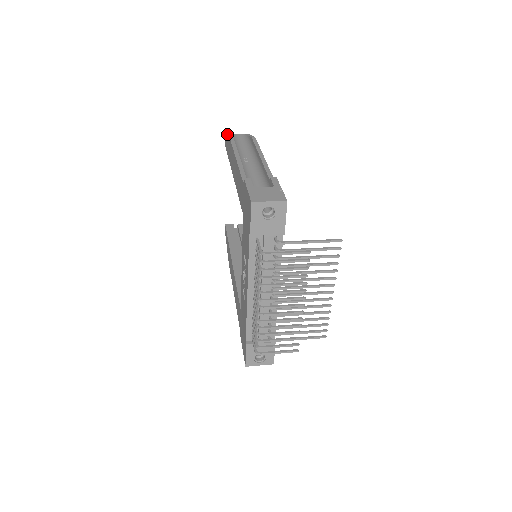
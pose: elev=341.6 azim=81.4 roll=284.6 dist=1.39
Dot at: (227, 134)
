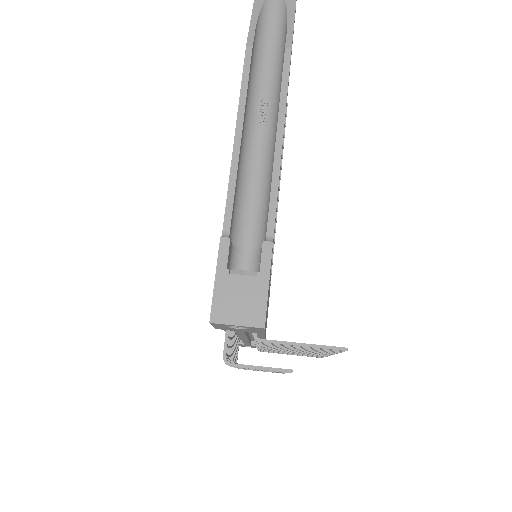
Dot at: (255, 2)
